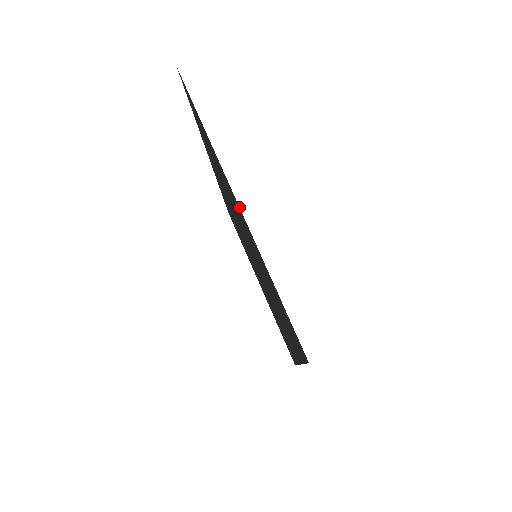
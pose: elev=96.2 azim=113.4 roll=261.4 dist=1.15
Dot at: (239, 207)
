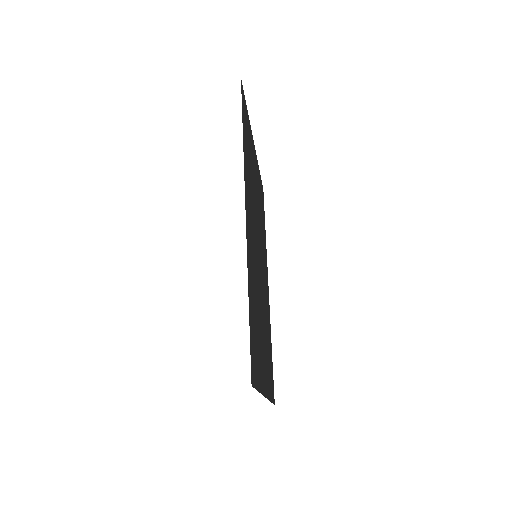
Dot at: occluded
